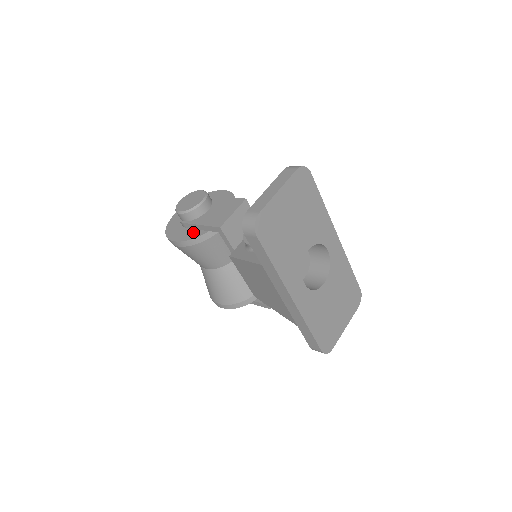
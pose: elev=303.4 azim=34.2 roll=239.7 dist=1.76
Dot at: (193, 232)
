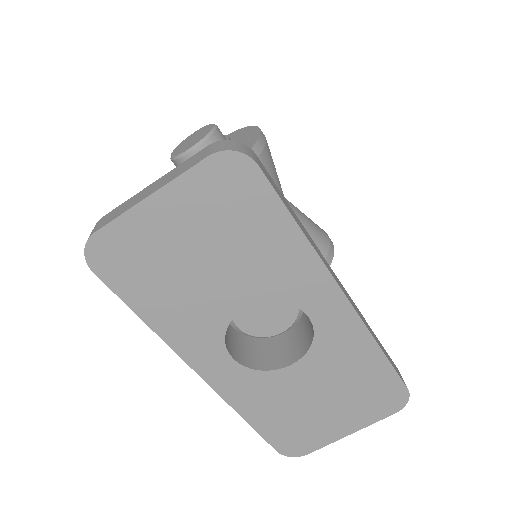
Dot at: occluded
